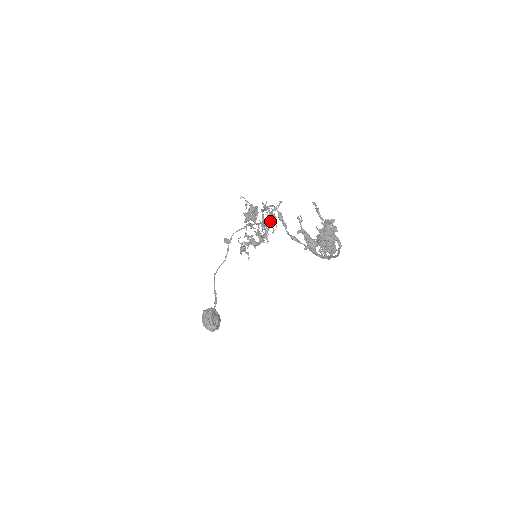
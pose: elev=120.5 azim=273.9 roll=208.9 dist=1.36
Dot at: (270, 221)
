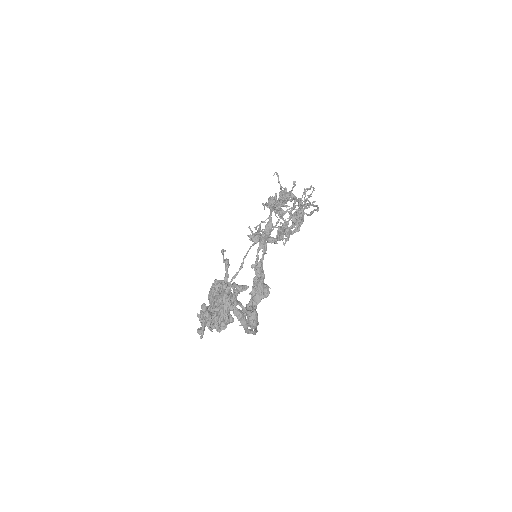
Dot at: (292, 220)
